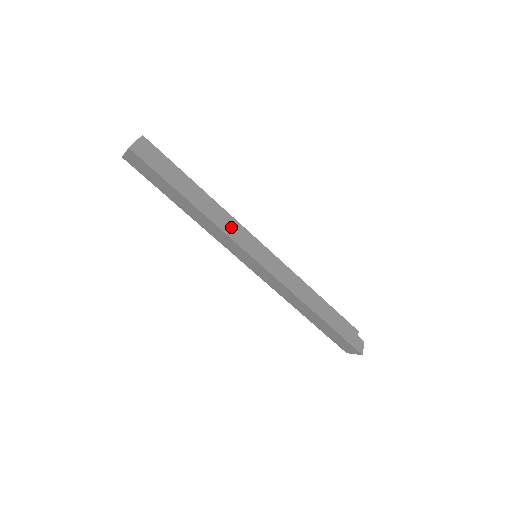
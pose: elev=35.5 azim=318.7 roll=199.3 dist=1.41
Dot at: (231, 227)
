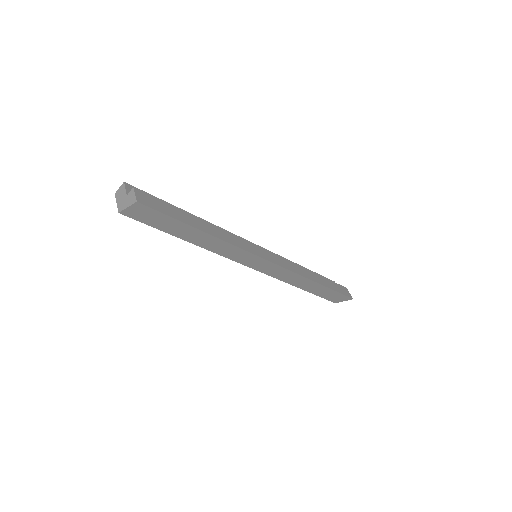
Dot at: (237, 239)
